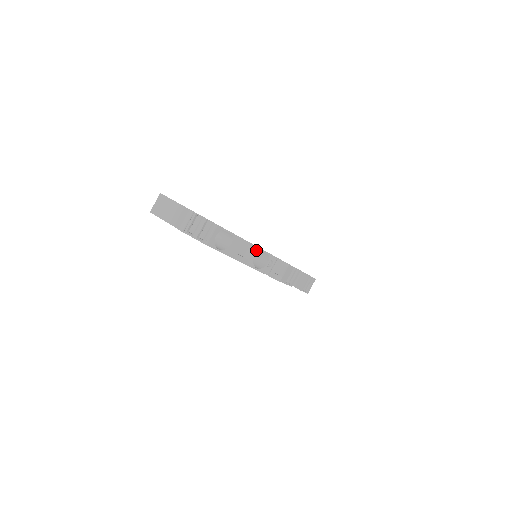
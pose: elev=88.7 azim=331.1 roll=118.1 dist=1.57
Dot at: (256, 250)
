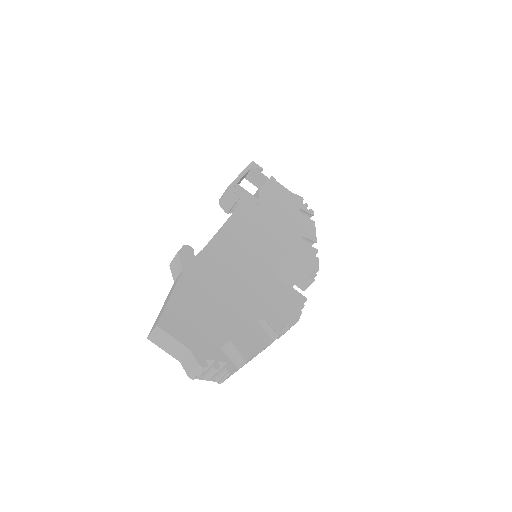
Dot at: (267, 345)
